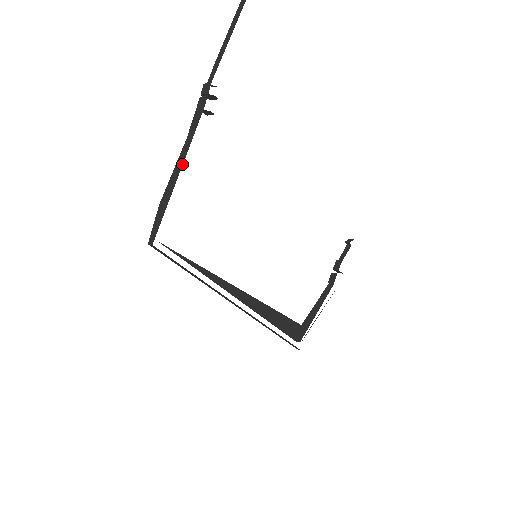
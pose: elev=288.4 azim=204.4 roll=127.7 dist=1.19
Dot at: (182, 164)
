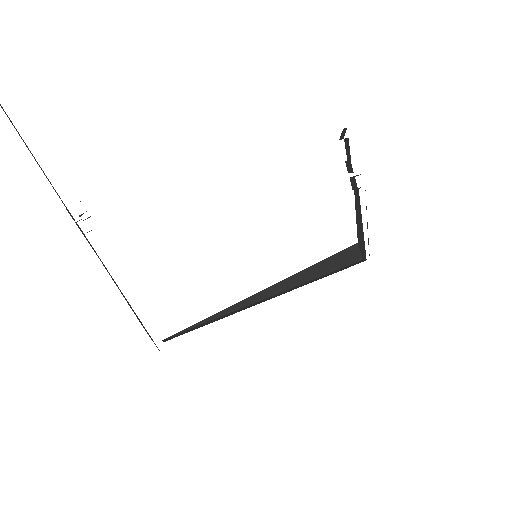
Dot at: (118, 287)
